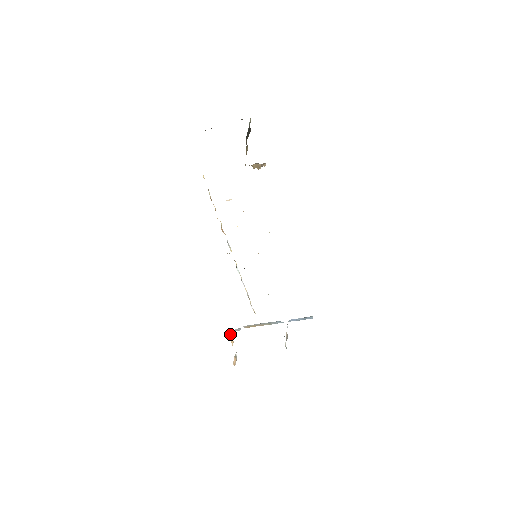
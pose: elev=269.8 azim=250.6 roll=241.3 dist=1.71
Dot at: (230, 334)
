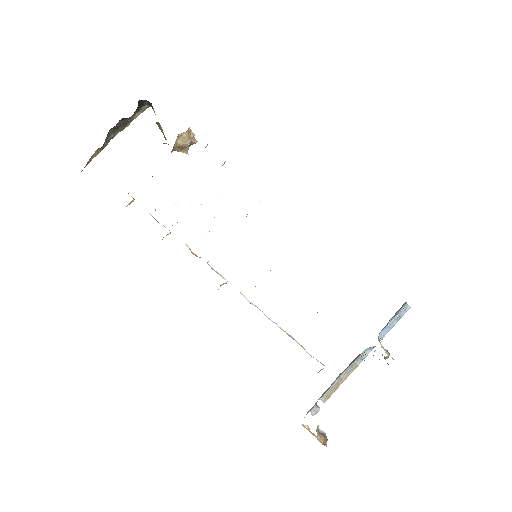
Dot at: (308, 427)
